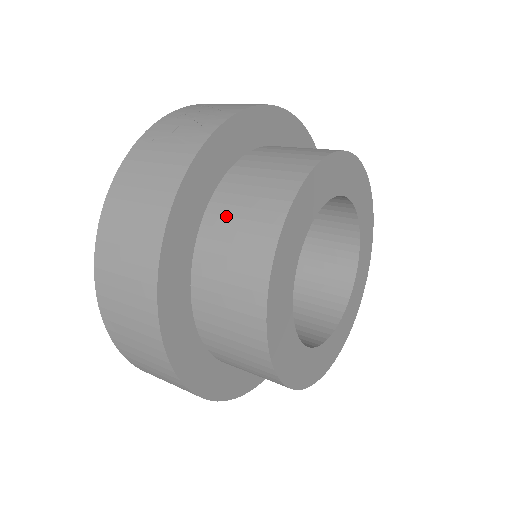
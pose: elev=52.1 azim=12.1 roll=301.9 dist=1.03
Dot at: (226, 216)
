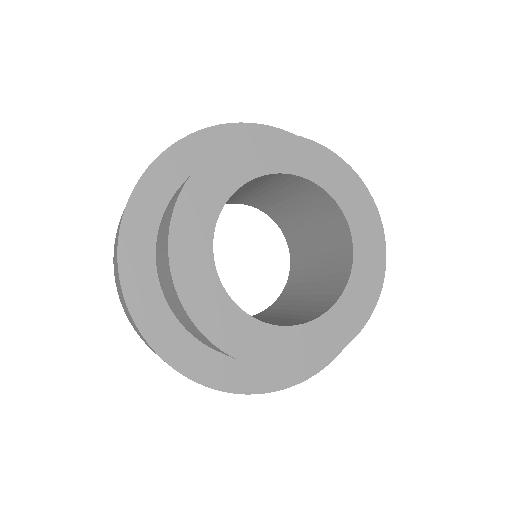
Dot at: occluded
